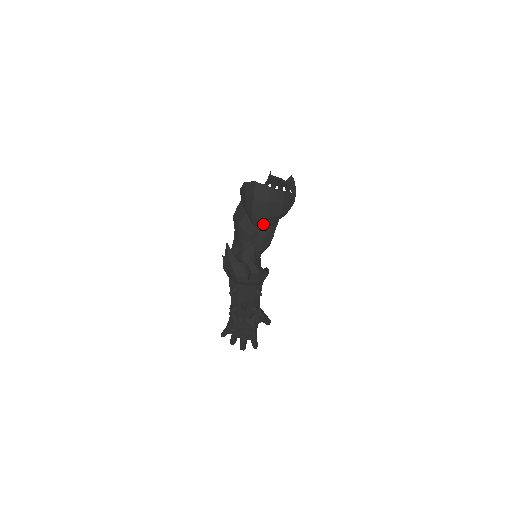
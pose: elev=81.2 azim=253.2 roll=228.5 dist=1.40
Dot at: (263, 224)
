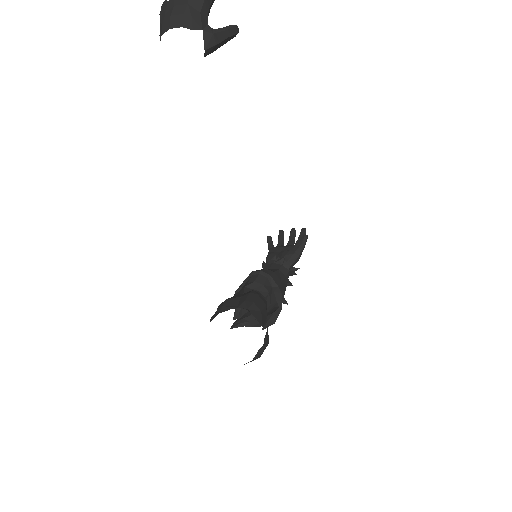
Dot at: occluded
